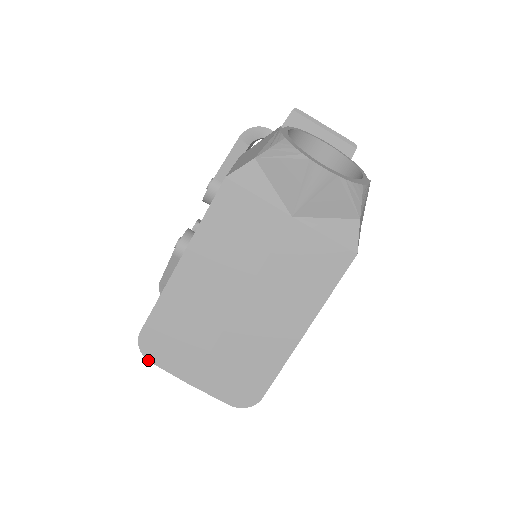
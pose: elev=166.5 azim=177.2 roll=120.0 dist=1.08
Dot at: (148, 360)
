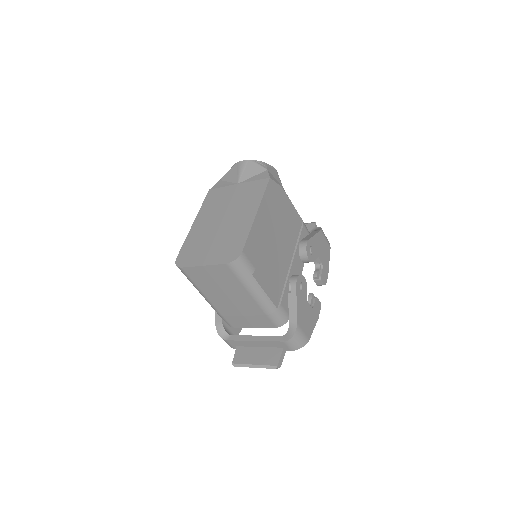
Dot at: (180, 267)
